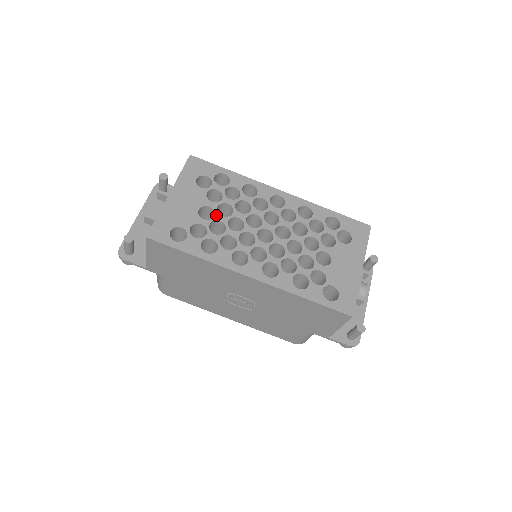
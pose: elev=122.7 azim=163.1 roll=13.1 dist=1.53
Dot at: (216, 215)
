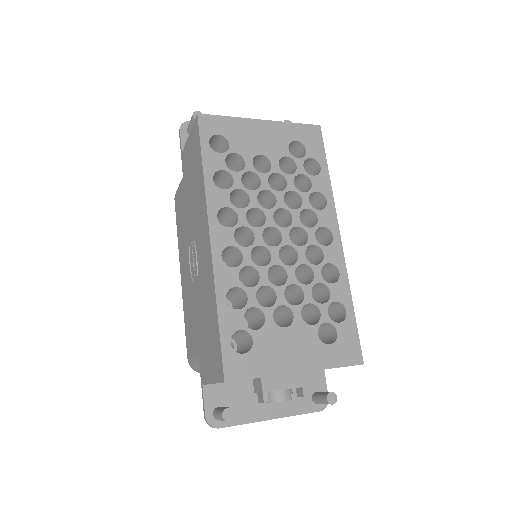
Dot at: (265, 174)
